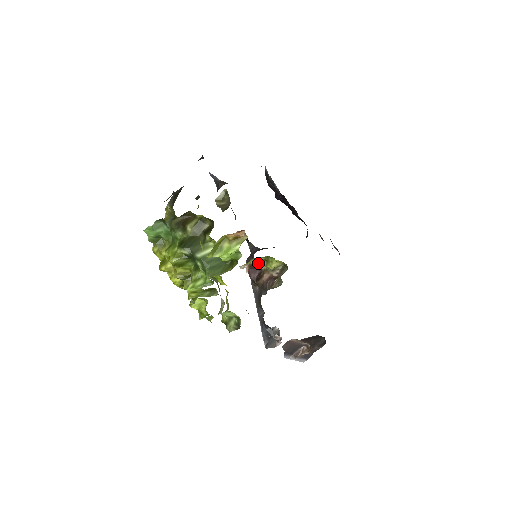
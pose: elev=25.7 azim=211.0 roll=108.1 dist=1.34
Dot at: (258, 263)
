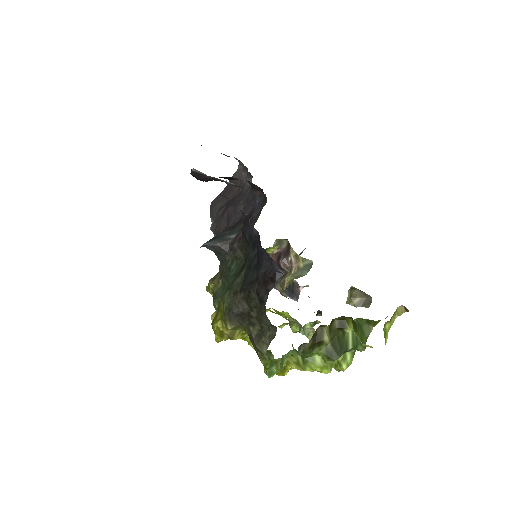
Dot at: occluded
